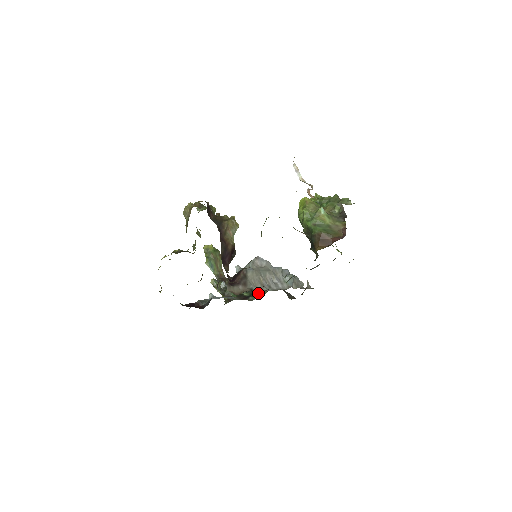
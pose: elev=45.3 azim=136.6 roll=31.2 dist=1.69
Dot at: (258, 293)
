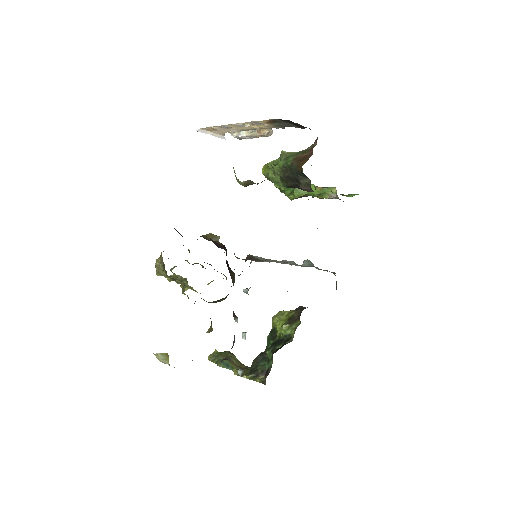
Dot at: (292, 331)
